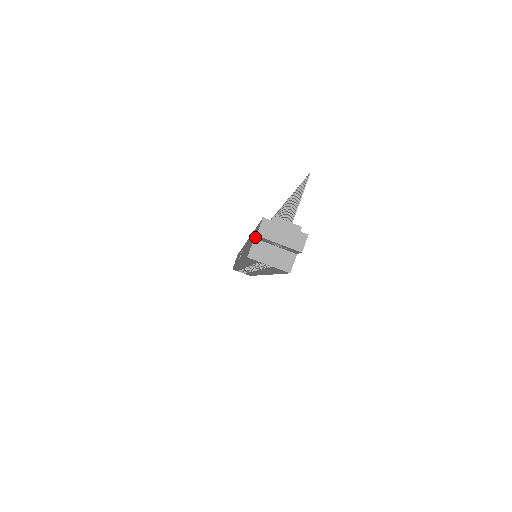
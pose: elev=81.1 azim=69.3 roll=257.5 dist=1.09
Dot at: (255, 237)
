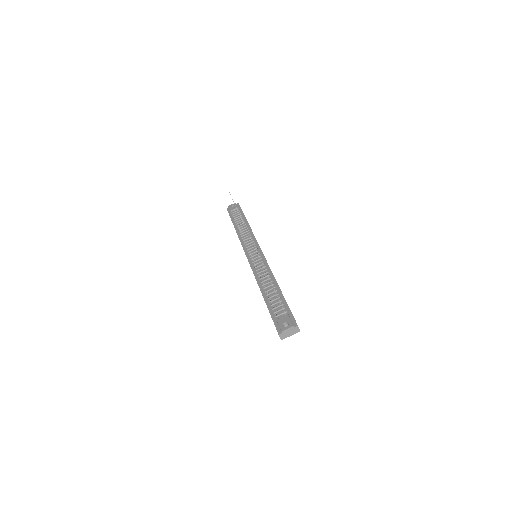
Dot at: occluded
